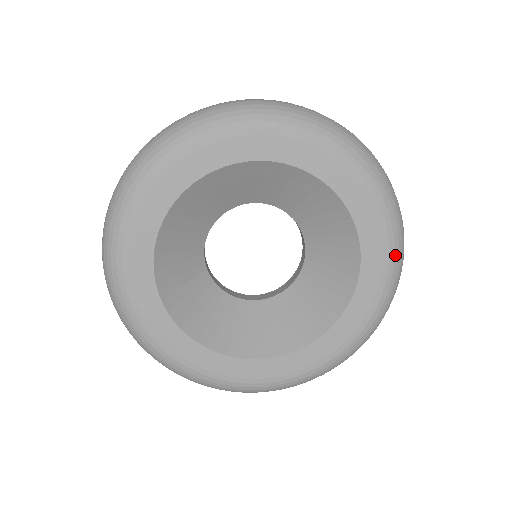
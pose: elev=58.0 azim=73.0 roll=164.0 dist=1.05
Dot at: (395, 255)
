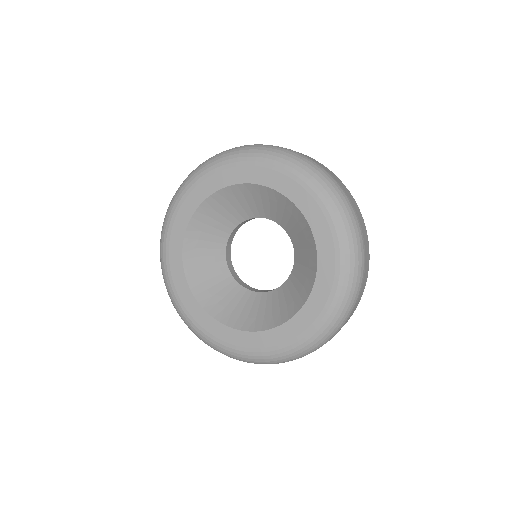
Dot at: (333, 208)
